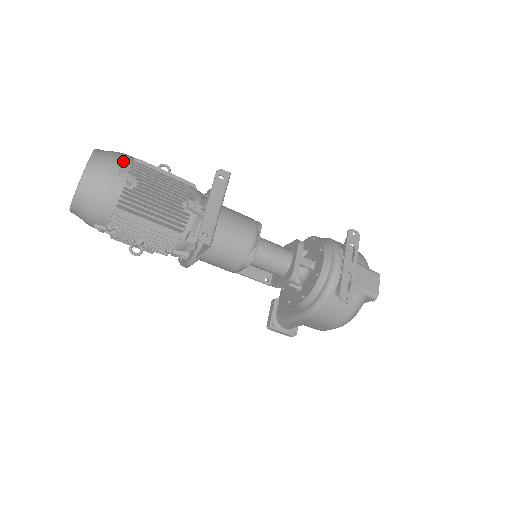
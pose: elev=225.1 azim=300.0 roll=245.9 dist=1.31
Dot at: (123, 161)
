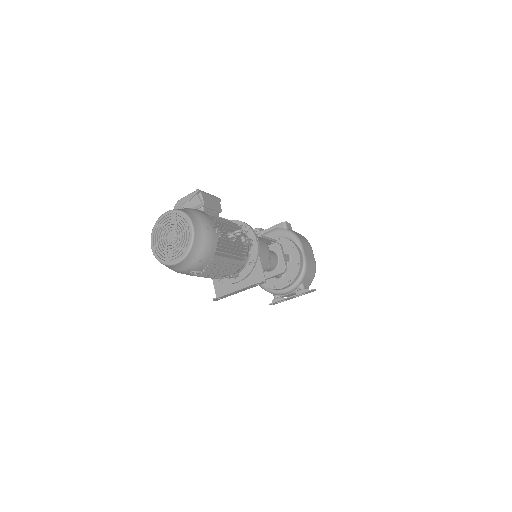
Dot at: (203, 264)
